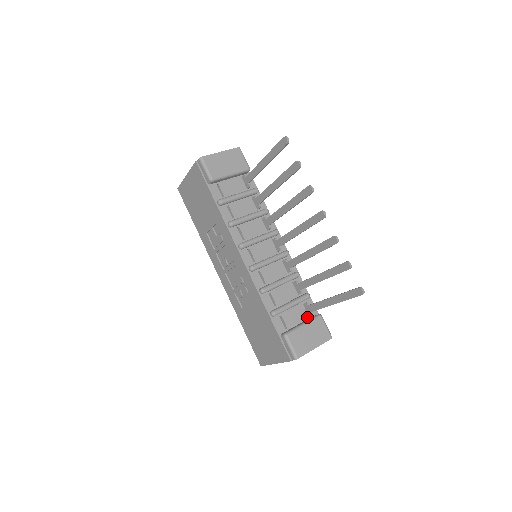
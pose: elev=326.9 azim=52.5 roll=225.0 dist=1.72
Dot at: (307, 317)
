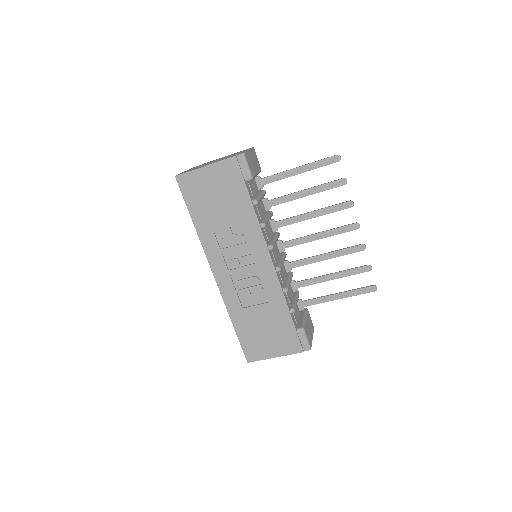
Dot at: (299, 312)
